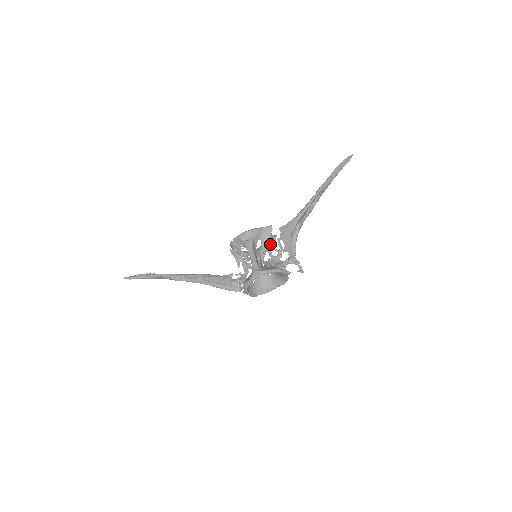
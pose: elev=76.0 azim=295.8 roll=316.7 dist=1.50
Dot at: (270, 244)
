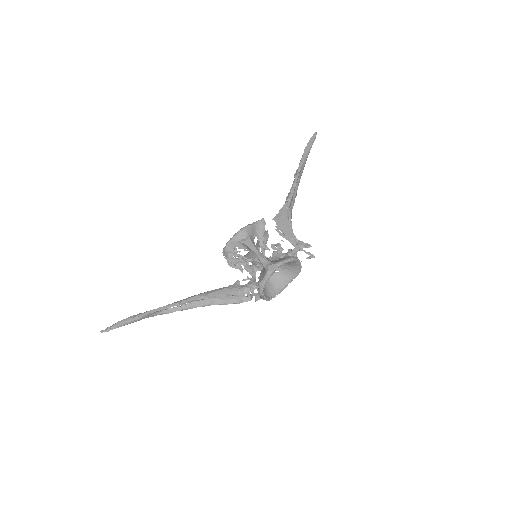
Dot at: (265, 241)
